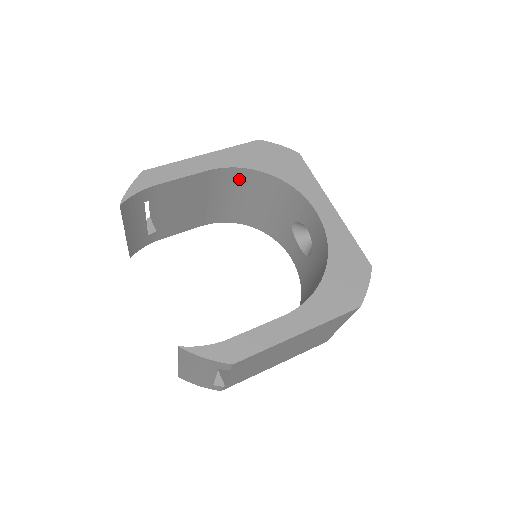
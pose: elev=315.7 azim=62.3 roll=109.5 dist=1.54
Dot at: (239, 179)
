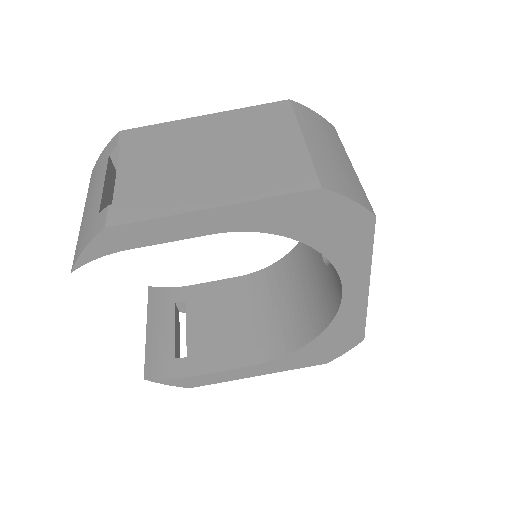
Dot at: occluded
